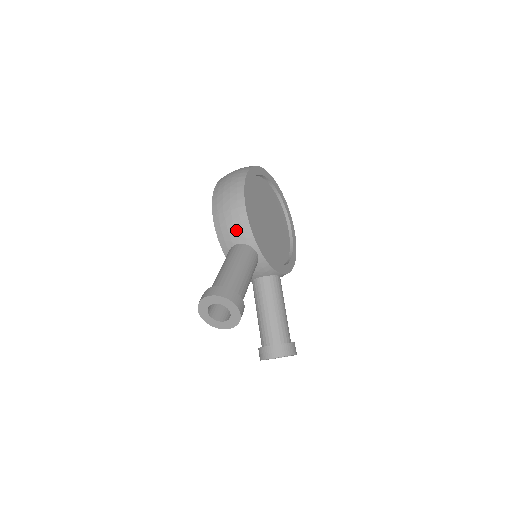
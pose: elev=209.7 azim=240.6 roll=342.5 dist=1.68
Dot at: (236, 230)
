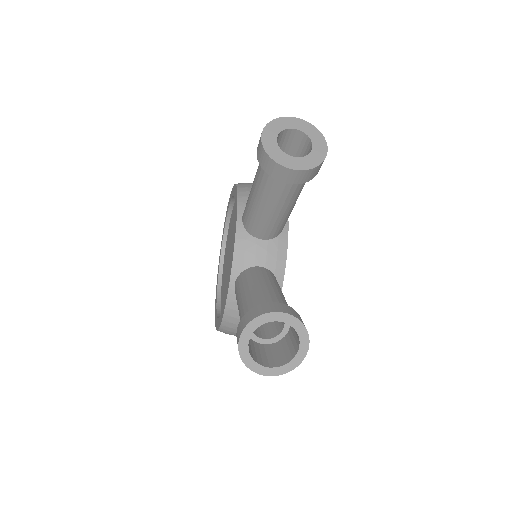
Dot at: occluded
